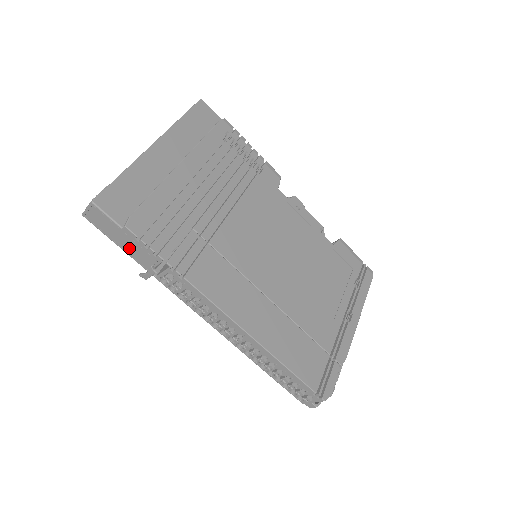
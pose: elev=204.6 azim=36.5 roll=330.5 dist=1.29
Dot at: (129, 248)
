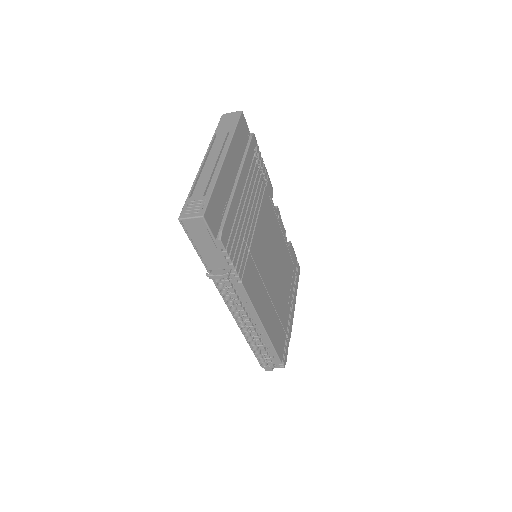
Dot at: (206, 253)
